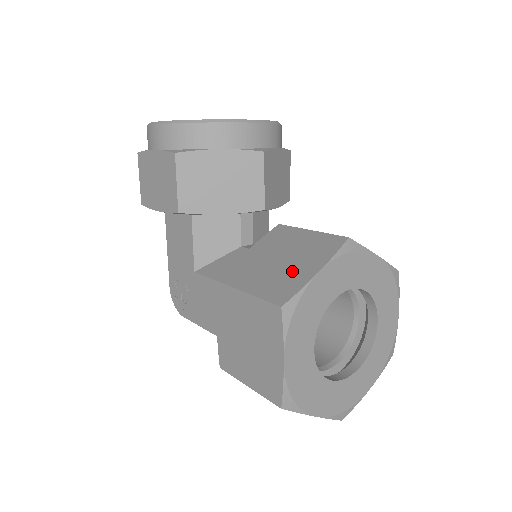
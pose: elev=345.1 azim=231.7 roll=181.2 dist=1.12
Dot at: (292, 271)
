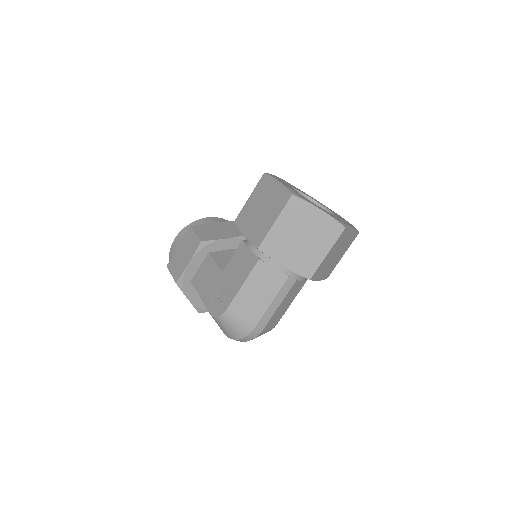
Dot at: occluded
